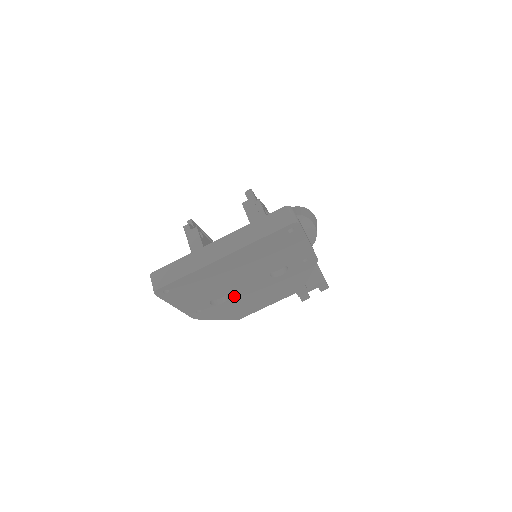
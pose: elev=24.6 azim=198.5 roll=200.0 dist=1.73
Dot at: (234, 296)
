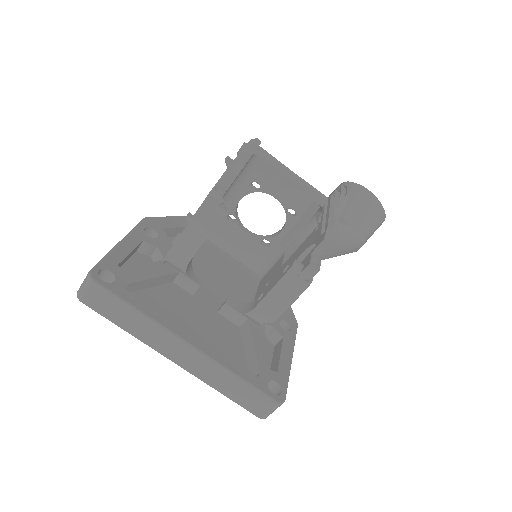
Dot at: occluded
